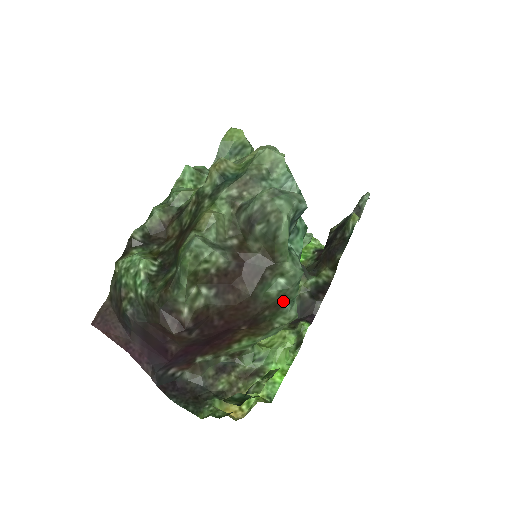
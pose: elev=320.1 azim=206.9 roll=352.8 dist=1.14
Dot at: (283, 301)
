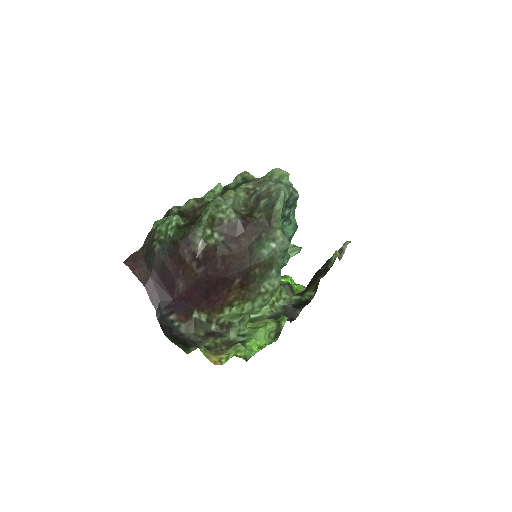
Dot at: (271, 263)
